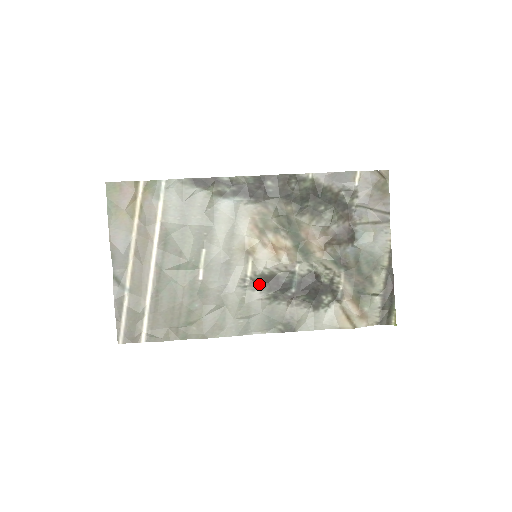
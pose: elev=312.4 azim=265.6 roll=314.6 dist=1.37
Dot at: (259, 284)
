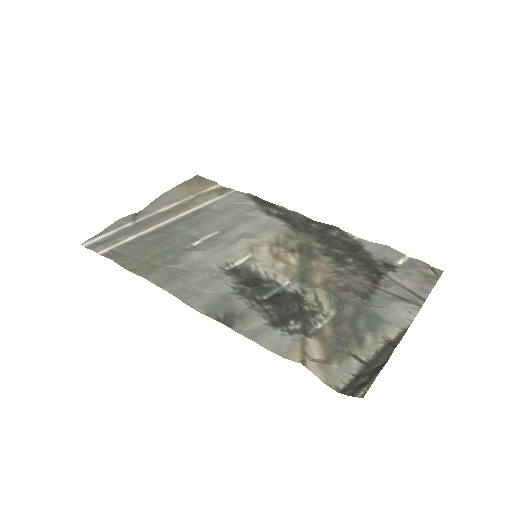
Dot at: (238, 274)
